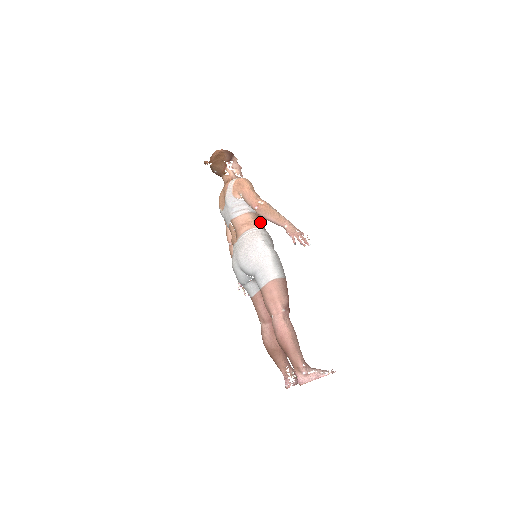
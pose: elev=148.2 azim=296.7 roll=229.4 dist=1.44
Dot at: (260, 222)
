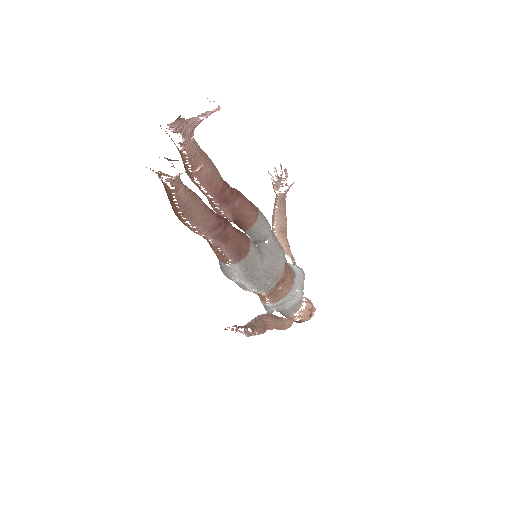
Dot at: occluded
